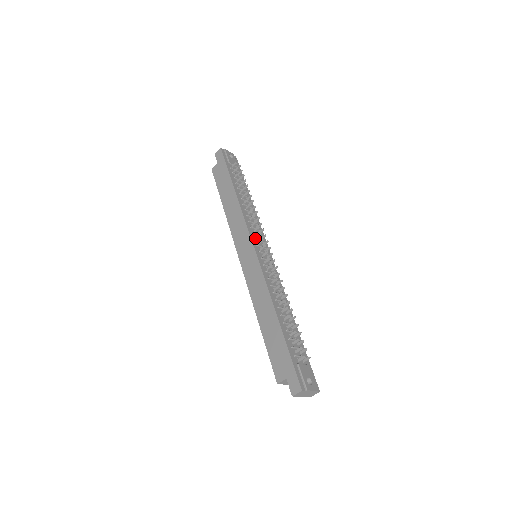
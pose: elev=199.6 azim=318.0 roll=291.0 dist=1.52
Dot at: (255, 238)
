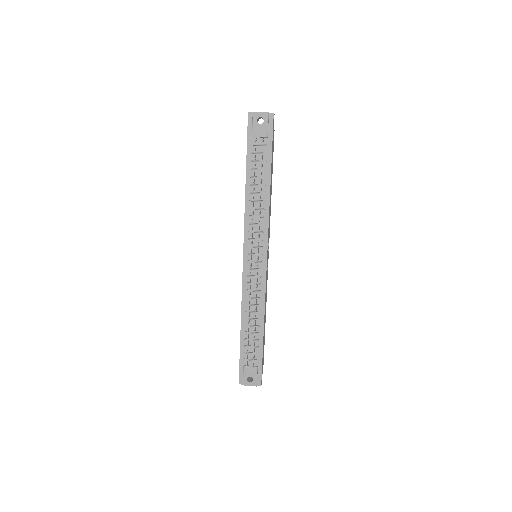
Dot at: (248, 246)
